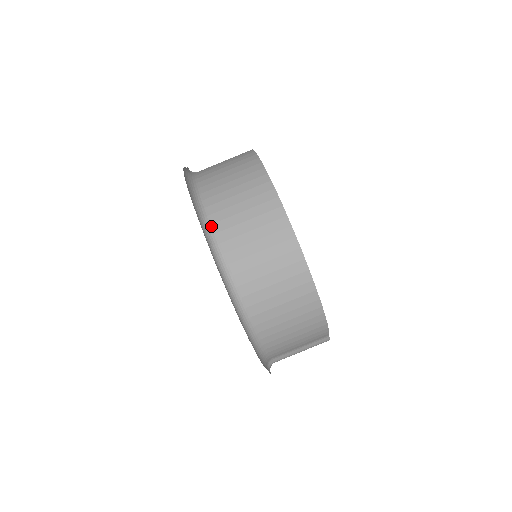
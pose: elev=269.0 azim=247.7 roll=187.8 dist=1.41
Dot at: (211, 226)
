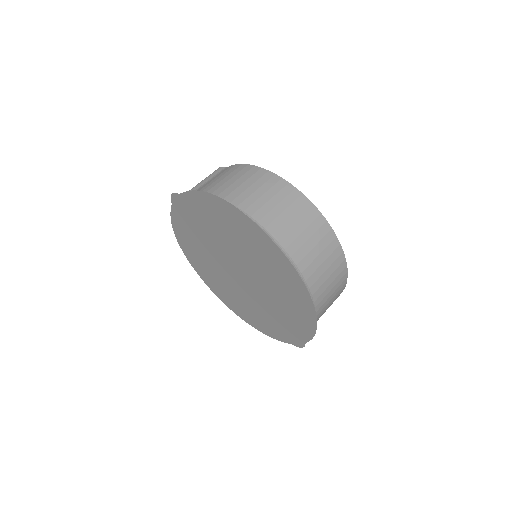
Dot at: (265, 230)
